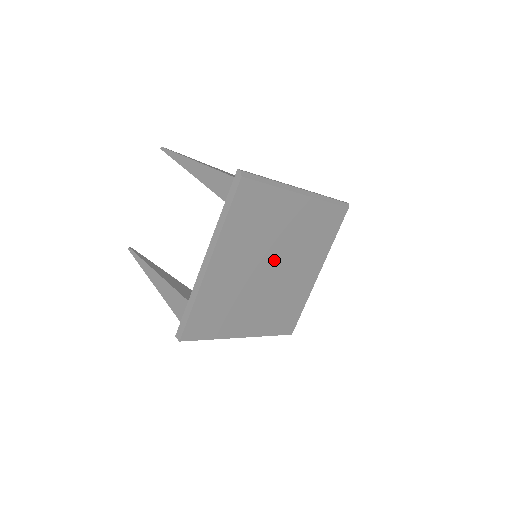
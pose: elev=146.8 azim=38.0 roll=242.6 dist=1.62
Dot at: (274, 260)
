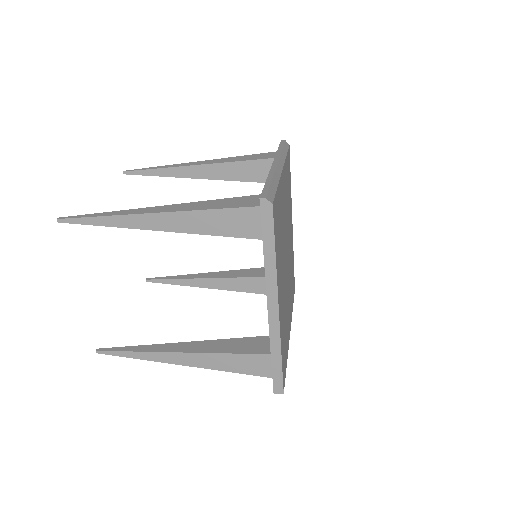
Dot at: (286, 249)
